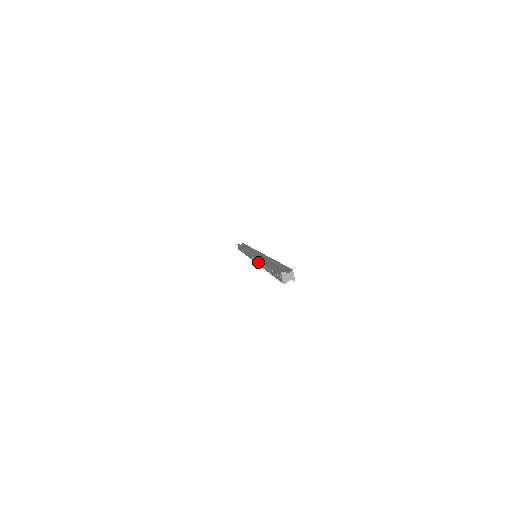
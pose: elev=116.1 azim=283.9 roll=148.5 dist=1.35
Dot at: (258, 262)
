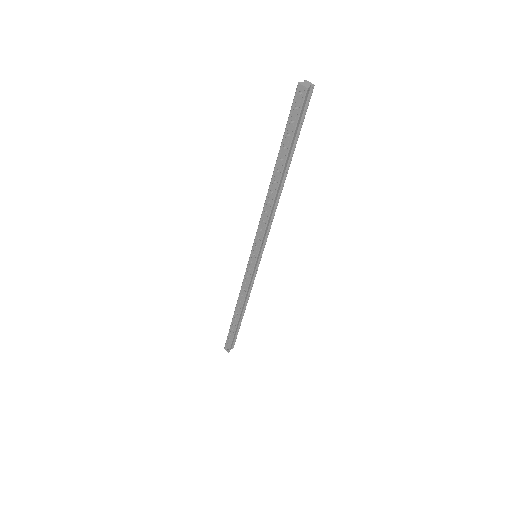
Dot at: (264, 219)
